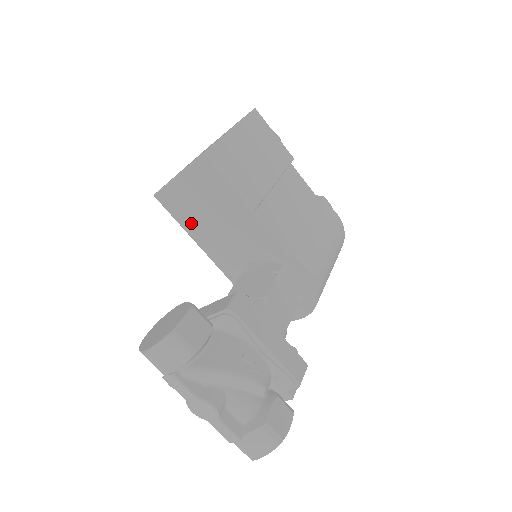
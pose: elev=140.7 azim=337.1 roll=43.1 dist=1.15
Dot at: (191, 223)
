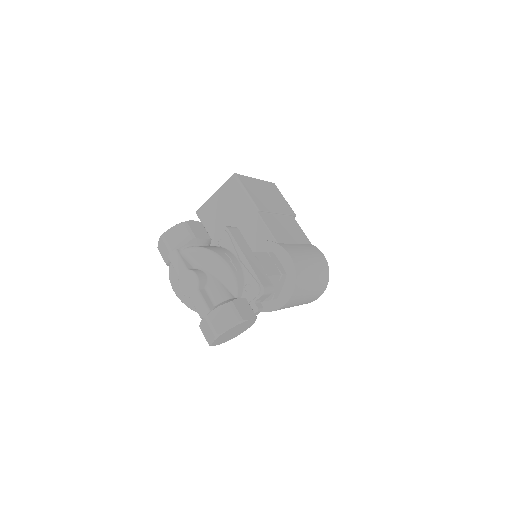
Dot at: (216, 230)
